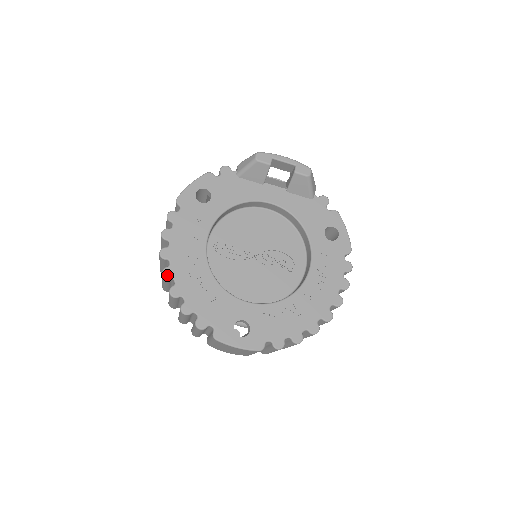
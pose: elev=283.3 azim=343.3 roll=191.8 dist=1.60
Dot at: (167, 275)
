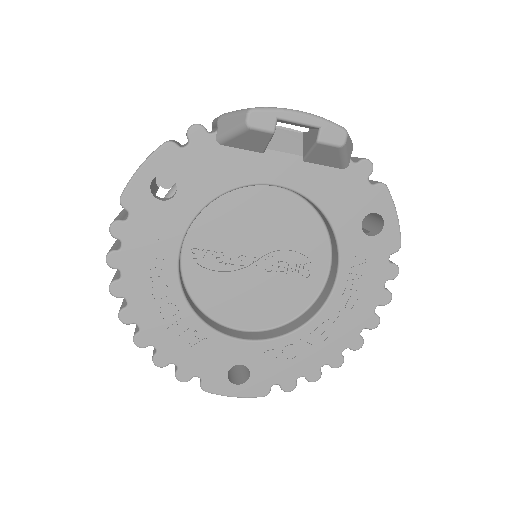
Dot at: (126, 320)
